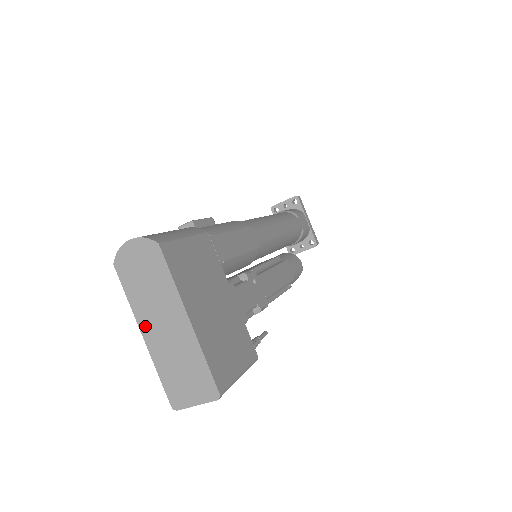
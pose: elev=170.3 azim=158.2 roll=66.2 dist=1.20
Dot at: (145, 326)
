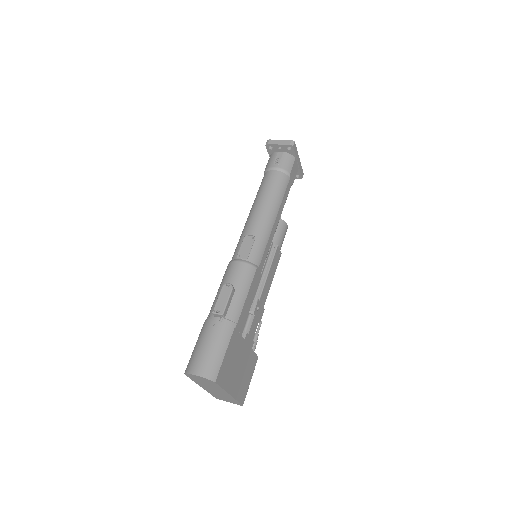
Dot at: (203, 387)
